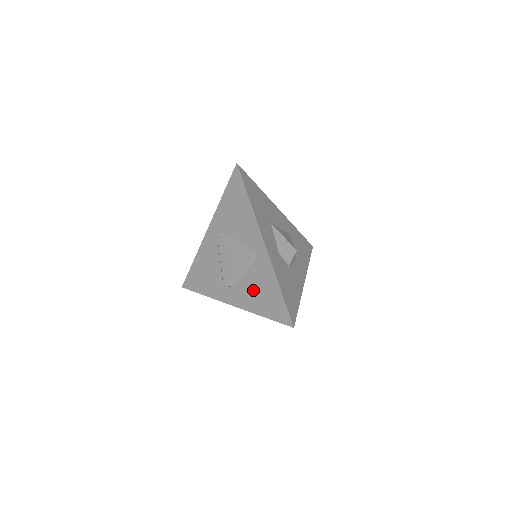
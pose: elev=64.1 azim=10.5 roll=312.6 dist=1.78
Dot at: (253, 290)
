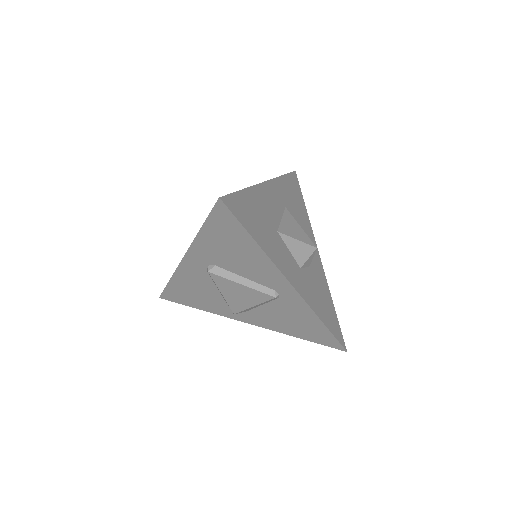
Dot at: (280, 319)
